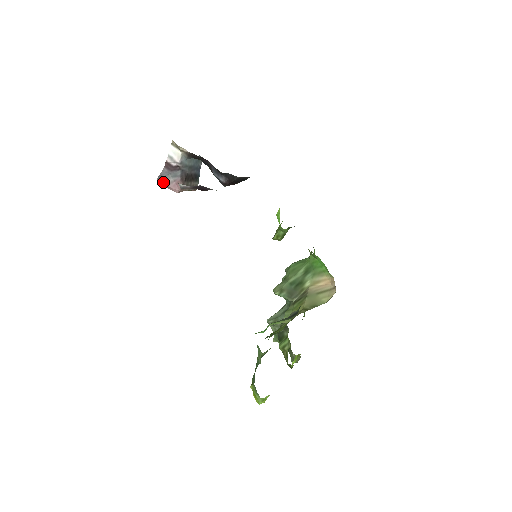
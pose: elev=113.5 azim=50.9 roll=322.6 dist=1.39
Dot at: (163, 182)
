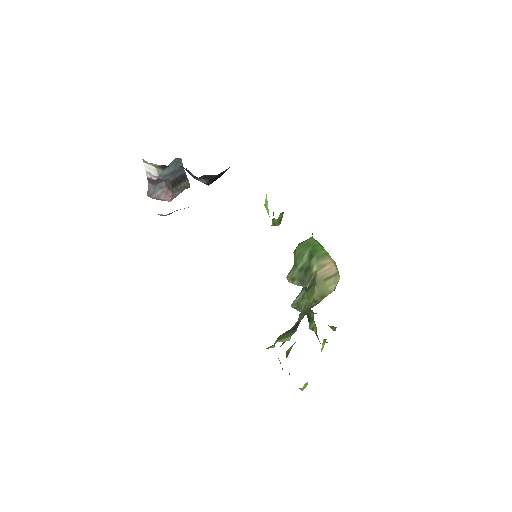
Dot at: (153, 197)
